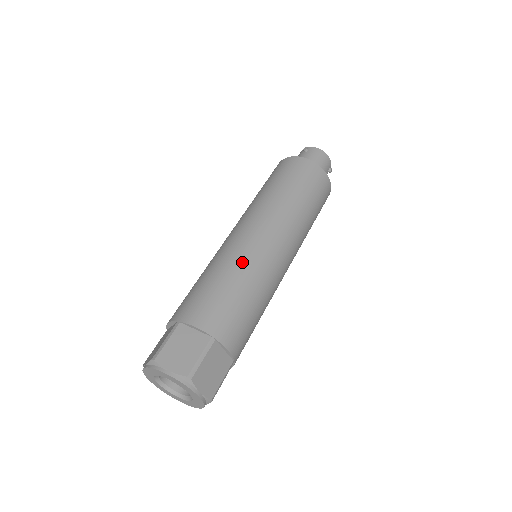
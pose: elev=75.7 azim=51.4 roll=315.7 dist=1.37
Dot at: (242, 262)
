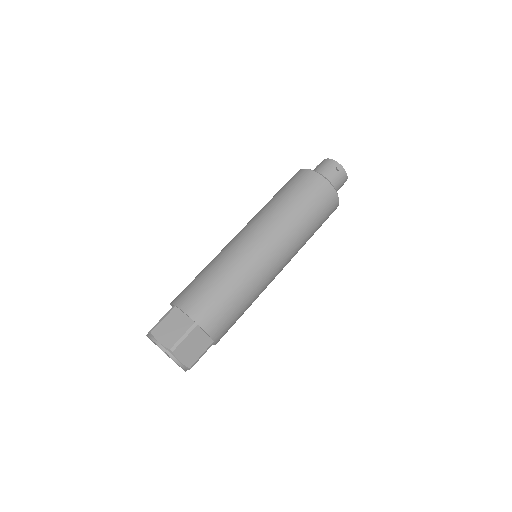
Dot at: (255, 286)
